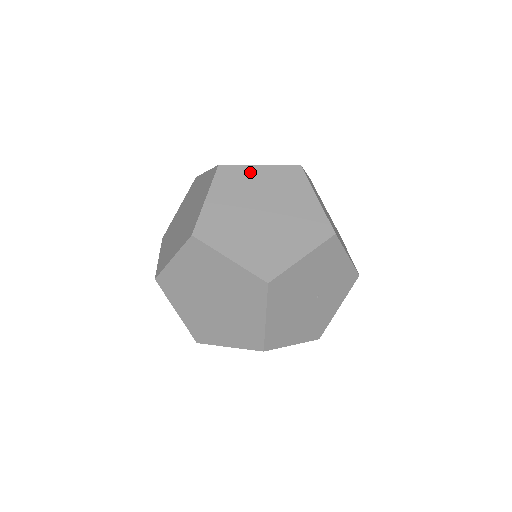
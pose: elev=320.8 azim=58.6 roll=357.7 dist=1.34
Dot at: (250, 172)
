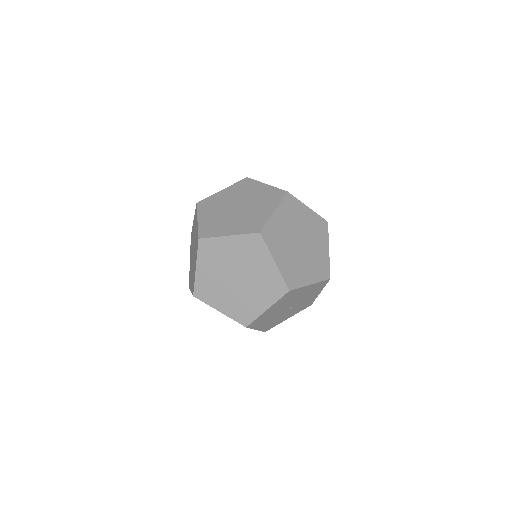
Dot at: (302, 209)
